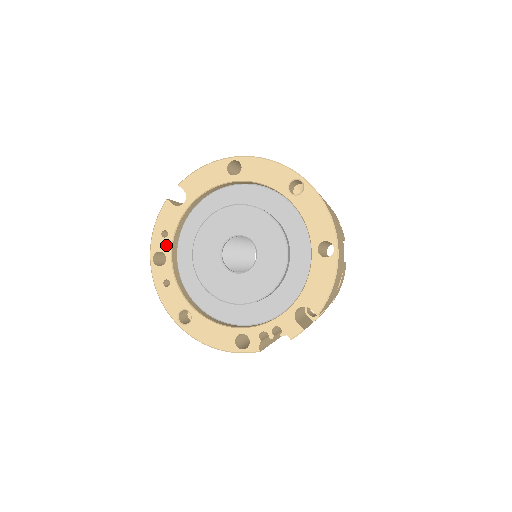
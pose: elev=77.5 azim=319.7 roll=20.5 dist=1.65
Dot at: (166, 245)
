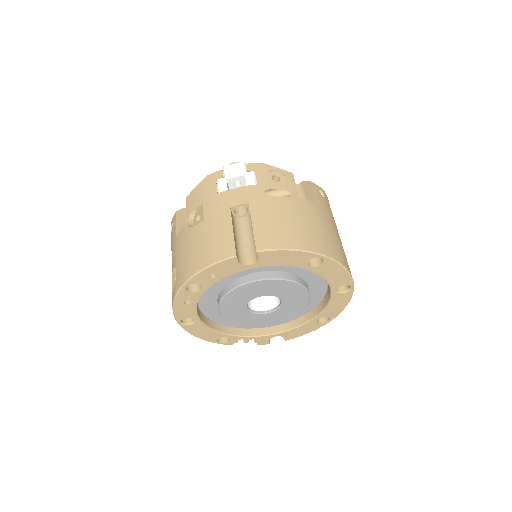
Dot at: (208, 283)
